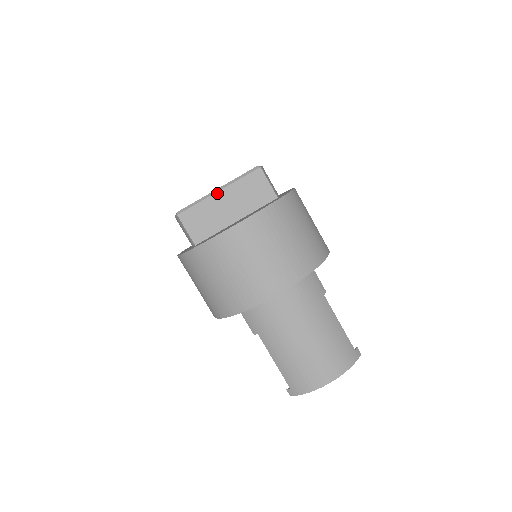
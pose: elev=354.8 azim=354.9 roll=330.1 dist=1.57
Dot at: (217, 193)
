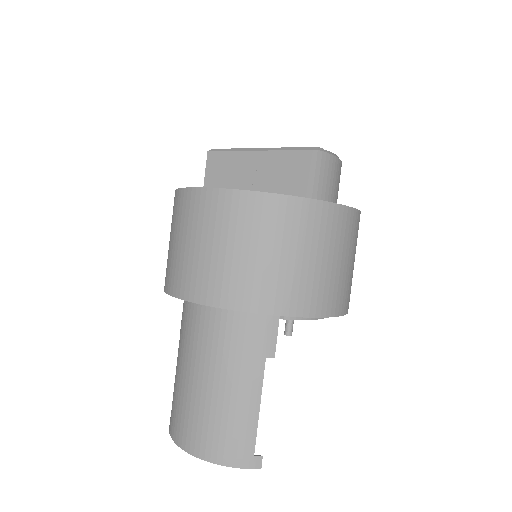
Dot at: (255, 152)
